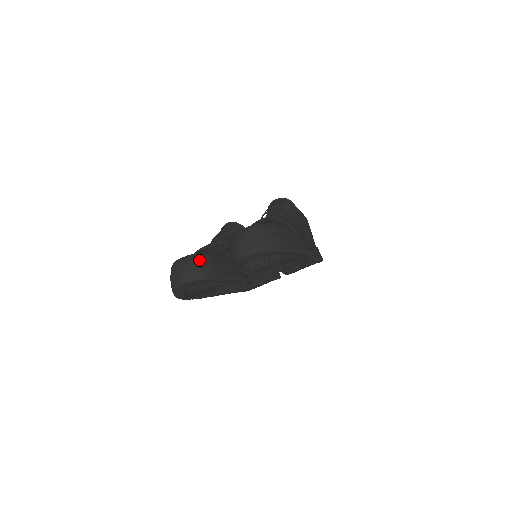
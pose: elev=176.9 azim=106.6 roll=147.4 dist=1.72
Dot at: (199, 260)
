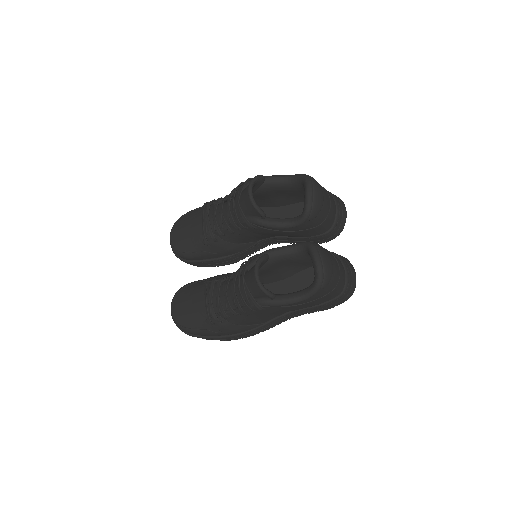
Dot at: (178, 256)
